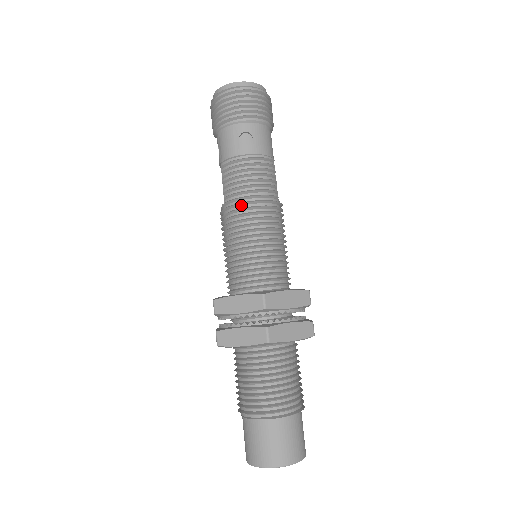
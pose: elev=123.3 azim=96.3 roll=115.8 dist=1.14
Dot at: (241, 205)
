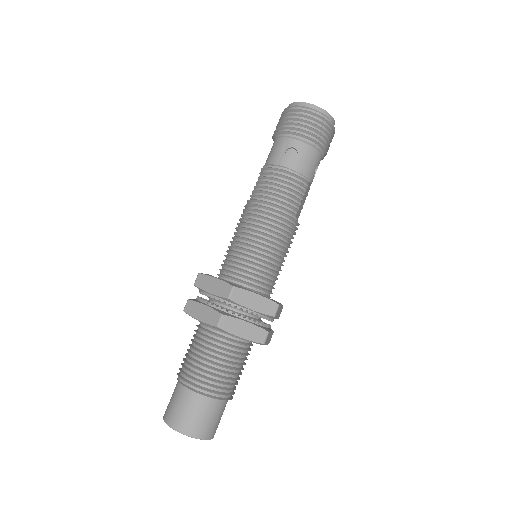
Dot at: (259, 207)
